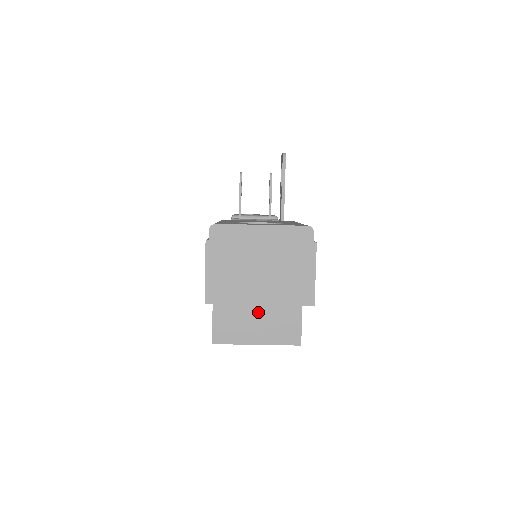
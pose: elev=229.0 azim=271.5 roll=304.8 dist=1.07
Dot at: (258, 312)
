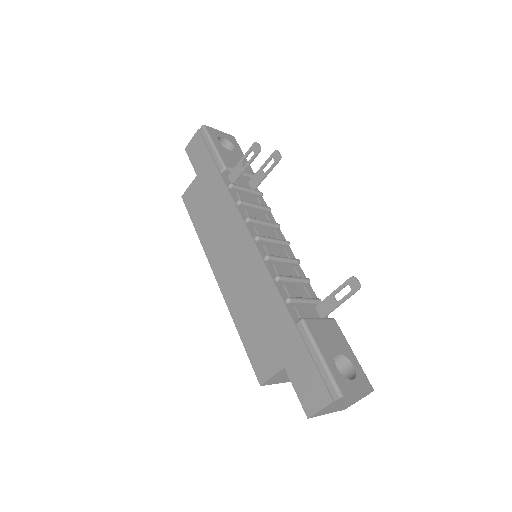
Dot at: occluded
